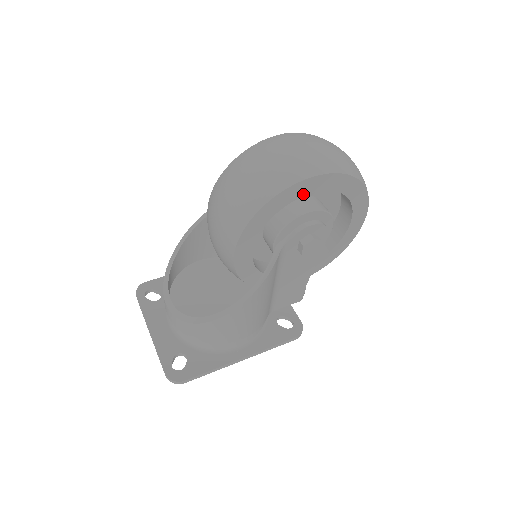
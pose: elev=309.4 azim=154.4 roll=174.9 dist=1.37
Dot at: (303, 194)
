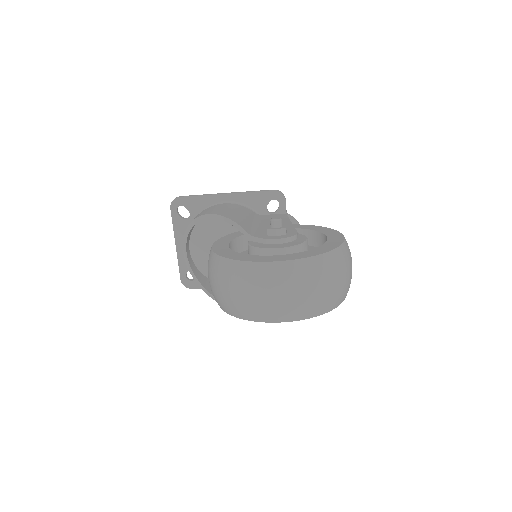
Dot at: occluded
